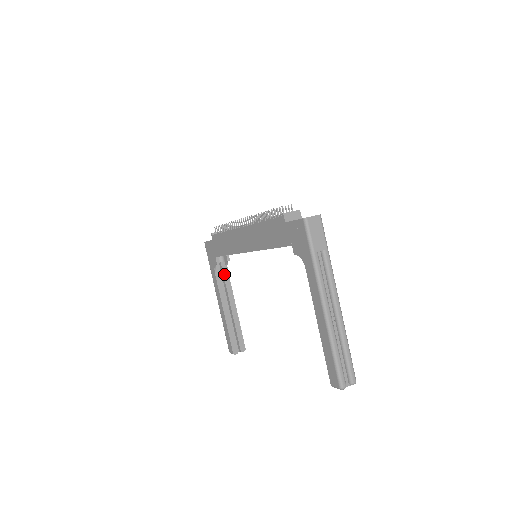
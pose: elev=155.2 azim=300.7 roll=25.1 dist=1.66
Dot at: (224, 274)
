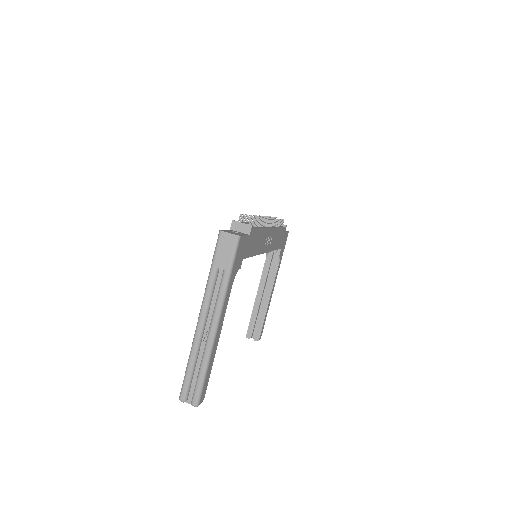
Dot at: (274, 265)
